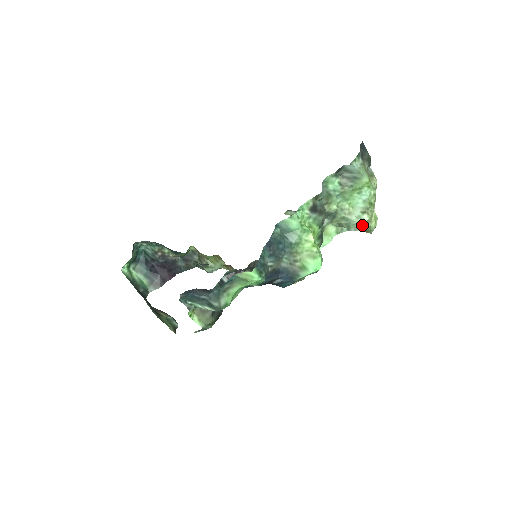
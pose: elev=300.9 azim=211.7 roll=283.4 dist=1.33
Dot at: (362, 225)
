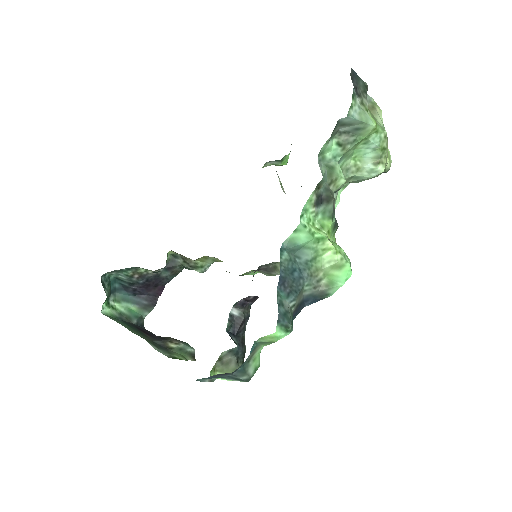
Dot at: (377, 176)
